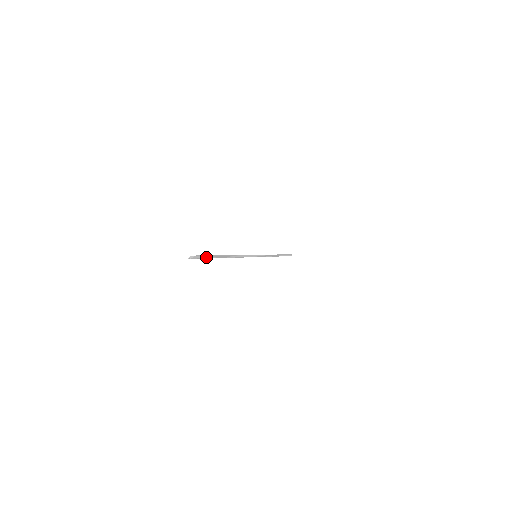
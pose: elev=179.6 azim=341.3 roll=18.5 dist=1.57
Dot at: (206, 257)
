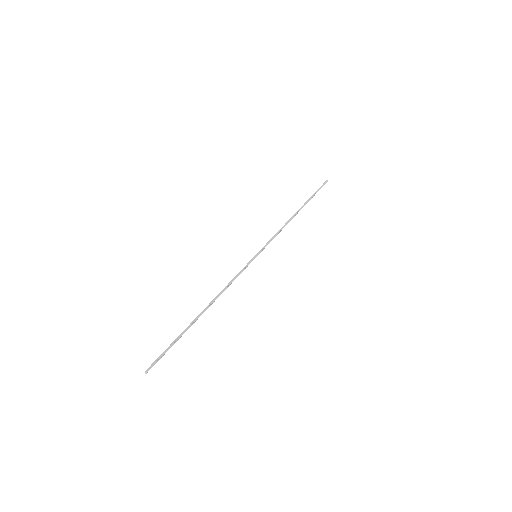
Dot at: (167, 350)
